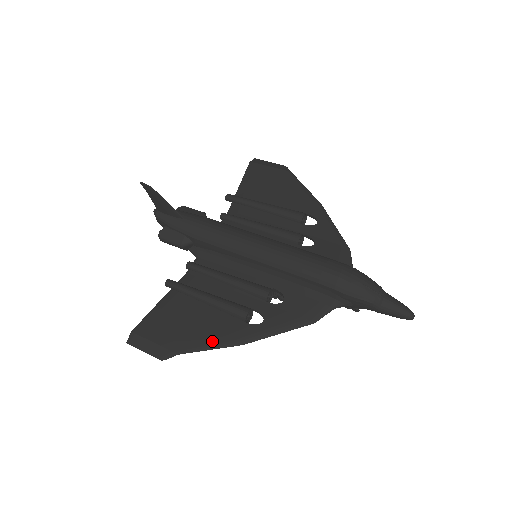
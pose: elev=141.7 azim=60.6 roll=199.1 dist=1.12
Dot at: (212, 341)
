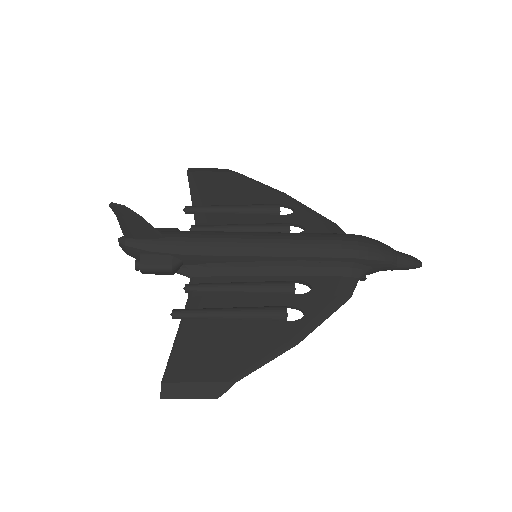
Dot at: (265, 353)
